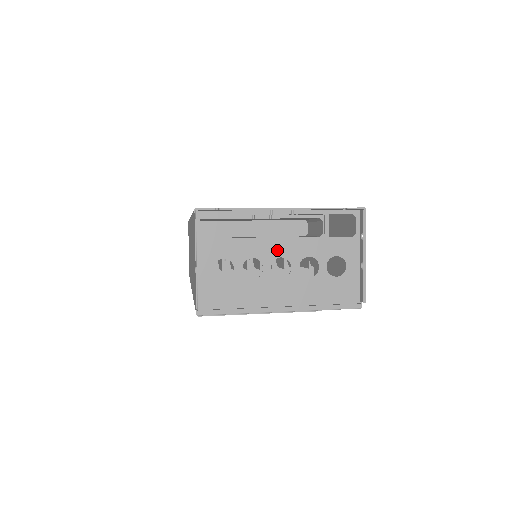
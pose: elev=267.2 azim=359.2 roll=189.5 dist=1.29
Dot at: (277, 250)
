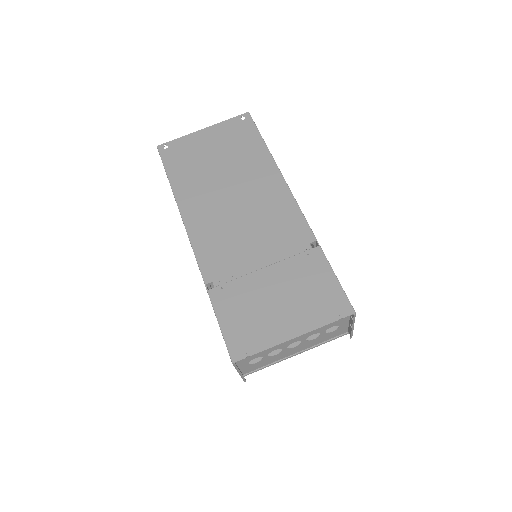
Dot at: (291, 342)
